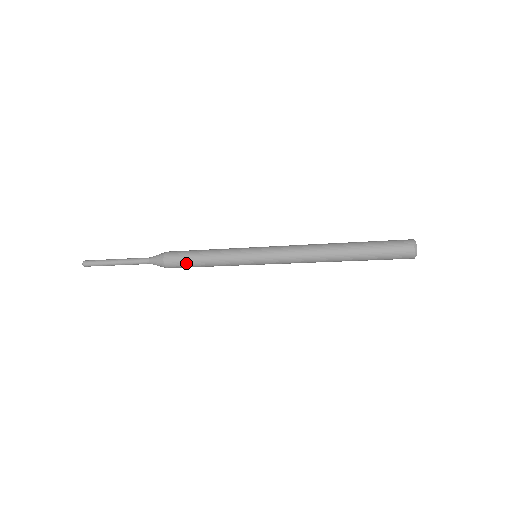
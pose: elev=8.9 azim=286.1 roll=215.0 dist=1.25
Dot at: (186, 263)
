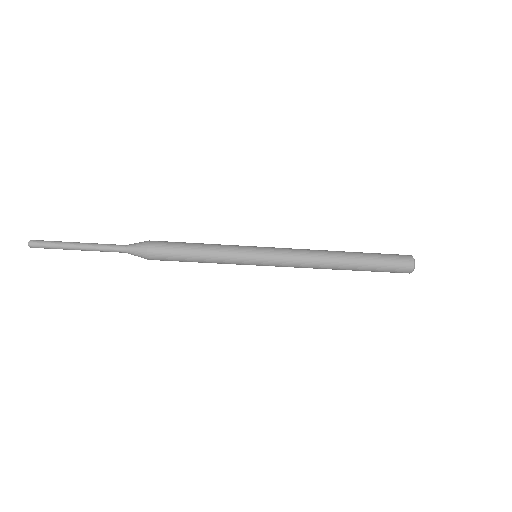
Dot at: (176, 259)
